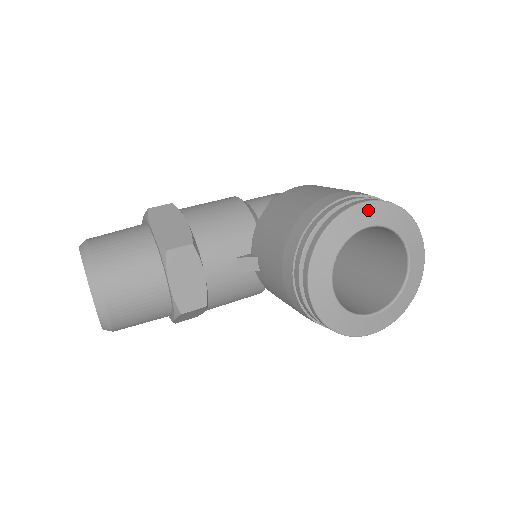
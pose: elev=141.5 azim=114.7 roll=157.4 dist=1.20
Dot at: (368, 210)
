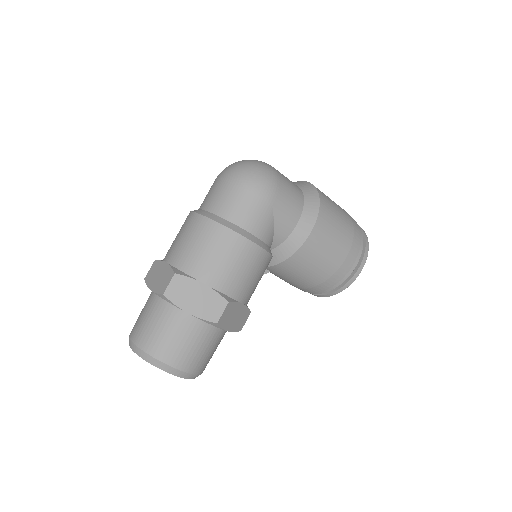
Dot at: occluded
